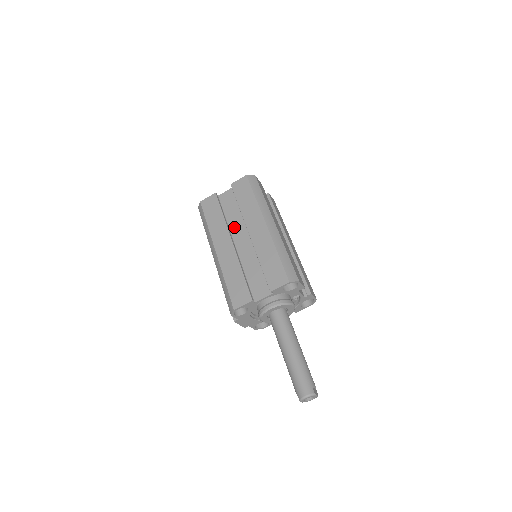
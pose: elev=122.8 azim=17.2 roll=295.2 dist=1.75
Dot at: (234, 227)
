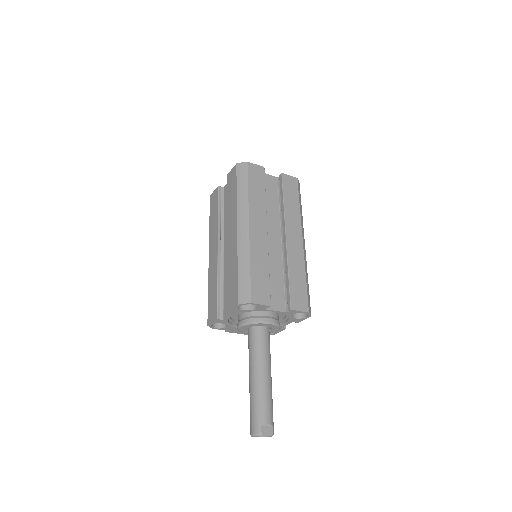
Dot at: (226, 227)
